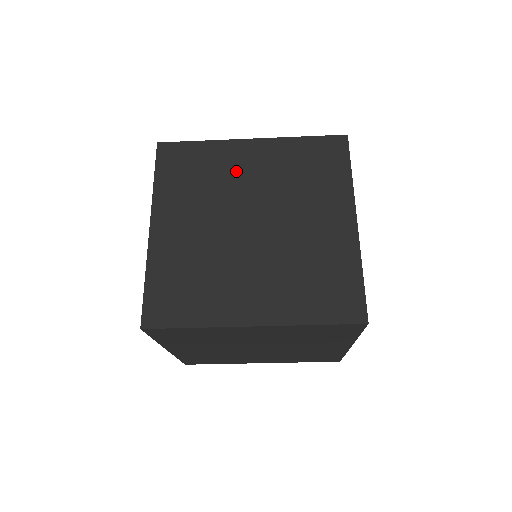
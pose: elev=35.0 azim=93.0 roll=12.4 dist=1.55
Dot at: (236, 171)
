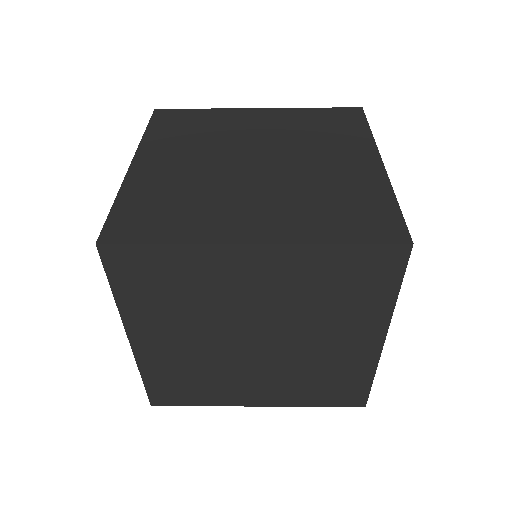
Dot at: (239, 127)
